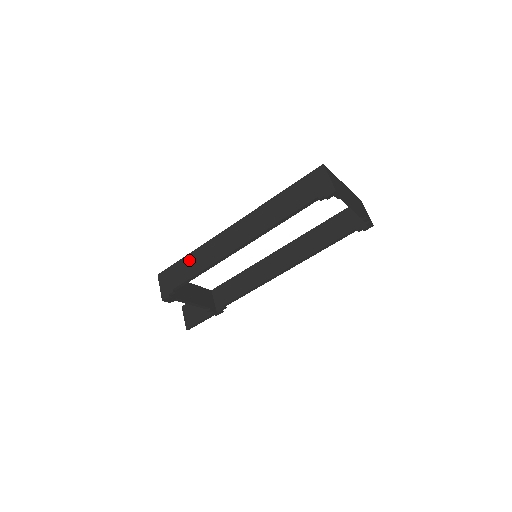
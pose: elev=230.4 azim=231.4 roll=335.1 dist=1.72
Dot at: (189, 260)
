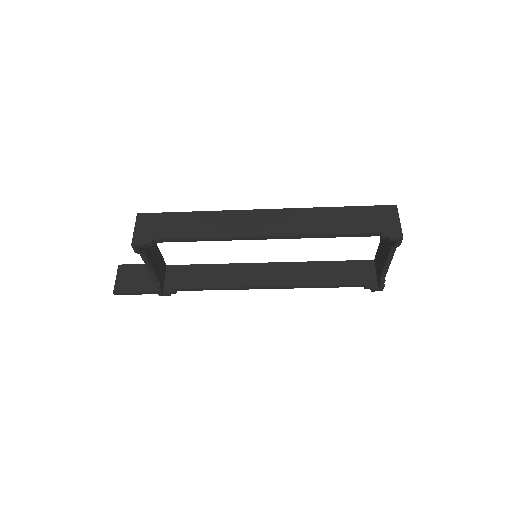
Dot at: (191, 218)
